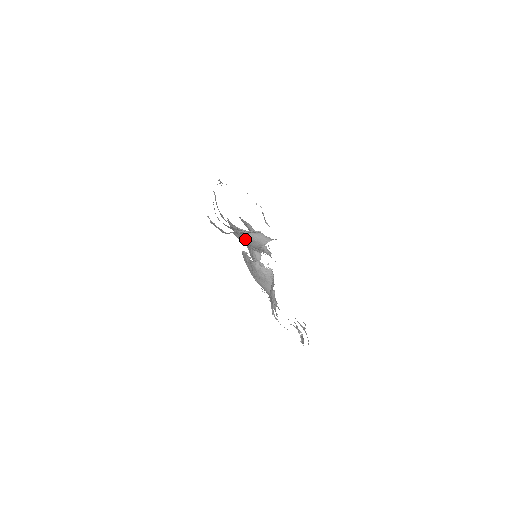
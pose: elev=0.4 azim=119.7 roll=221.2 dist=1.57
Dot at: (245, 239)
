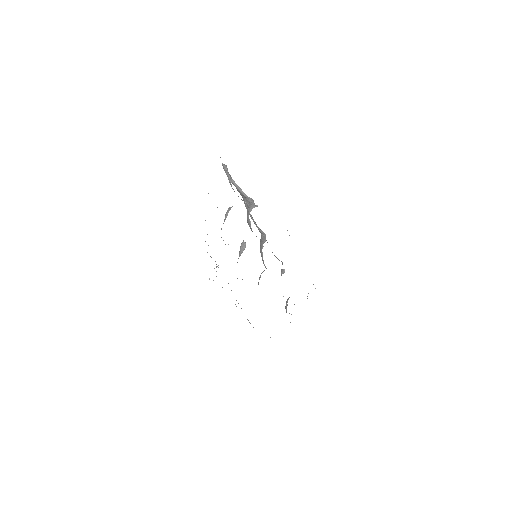
Dot at: occluded
